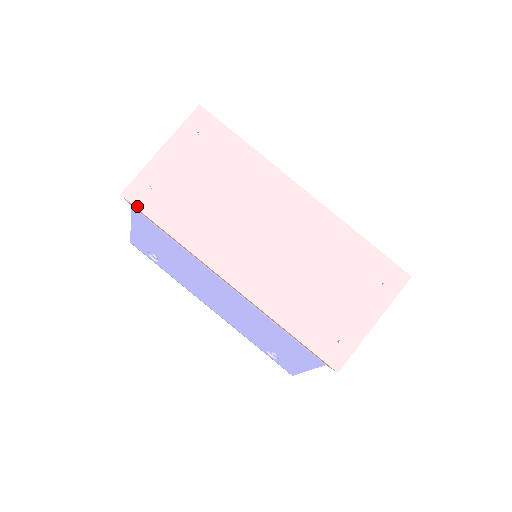
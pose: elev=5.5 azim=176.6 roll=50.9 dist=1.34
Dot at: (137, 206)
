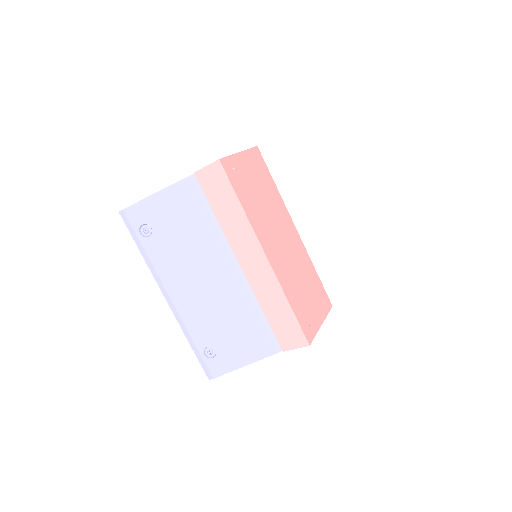
Dot at: (227, 173)
